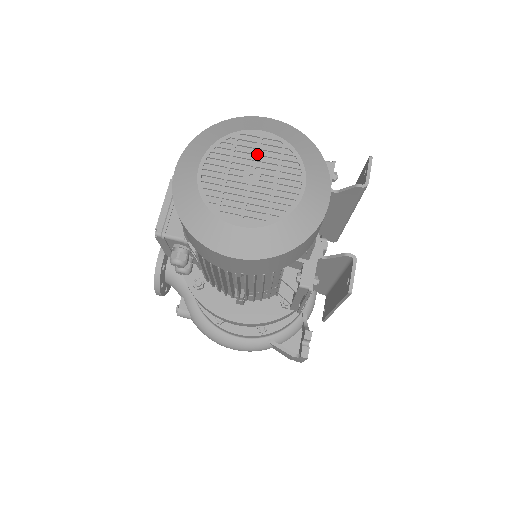
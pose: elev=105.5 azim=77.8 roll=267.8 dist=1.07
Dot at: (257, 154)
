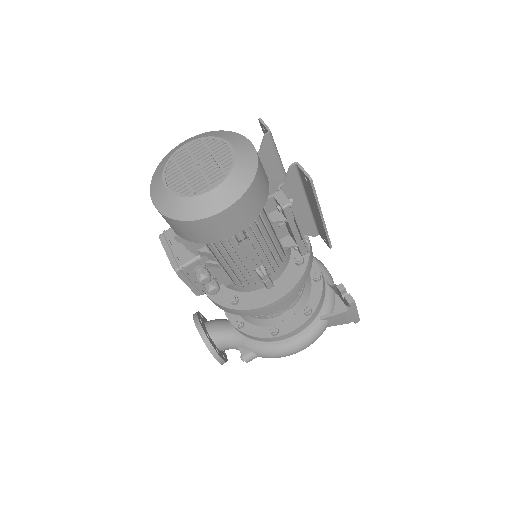
Dot at: (191, 155)
